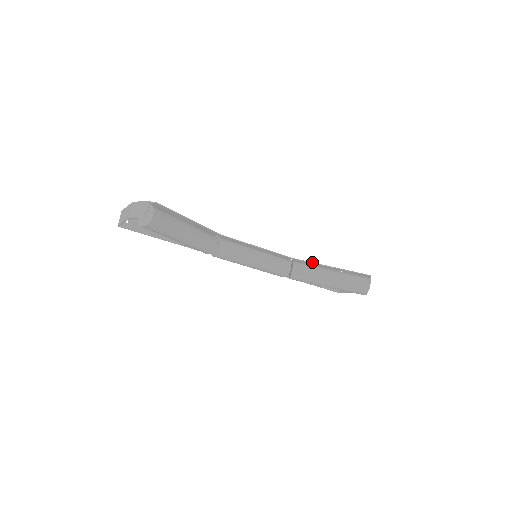
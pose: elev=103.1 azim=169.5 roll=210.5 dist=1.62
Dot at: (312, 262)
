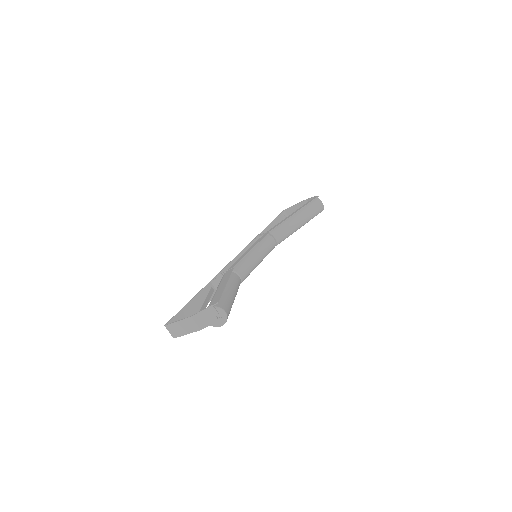
Dot at: (282, 222)
